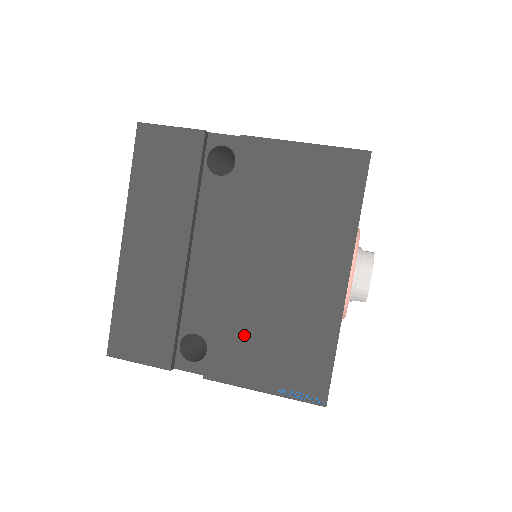
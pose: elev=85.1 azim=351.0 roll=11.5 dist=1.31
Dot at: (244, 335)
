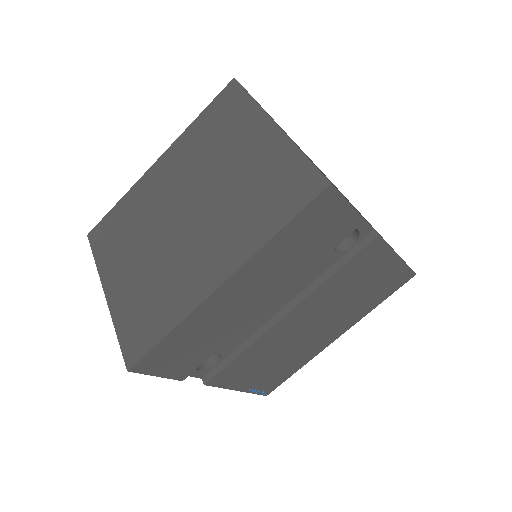
Dot at: (257, 361)
